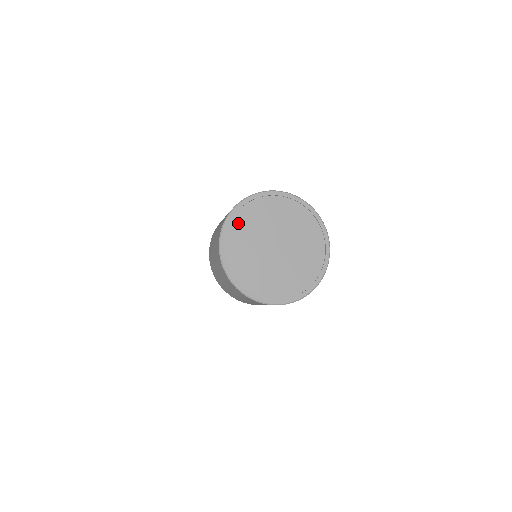
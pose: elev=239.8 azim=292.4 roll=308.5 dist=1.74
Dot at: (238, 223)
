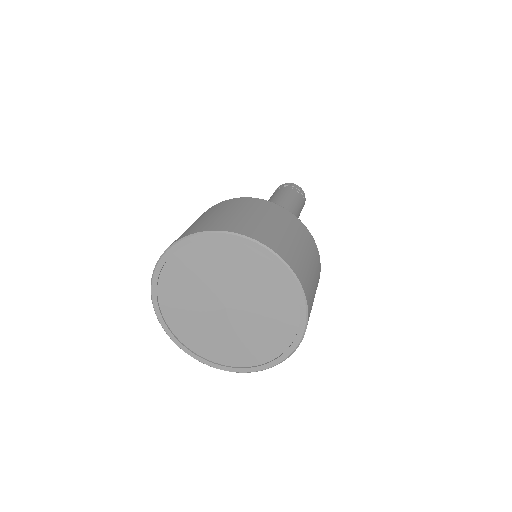
Dot at: (195, 252)
